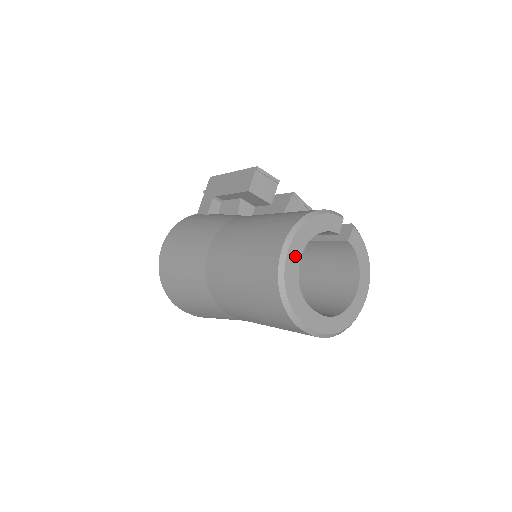
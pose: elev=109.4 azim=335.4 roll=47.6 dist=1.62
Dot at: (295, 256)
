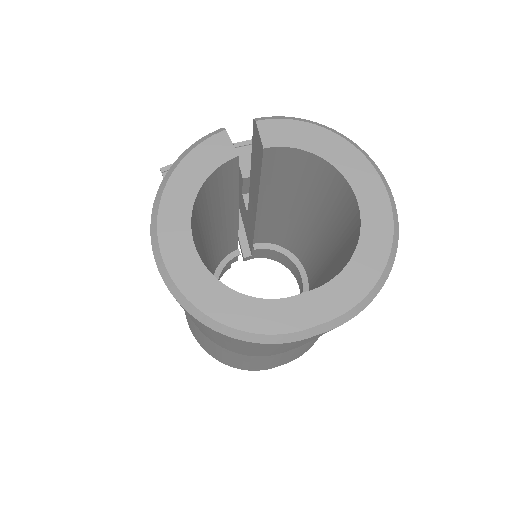
Dot at: (184, 259)
